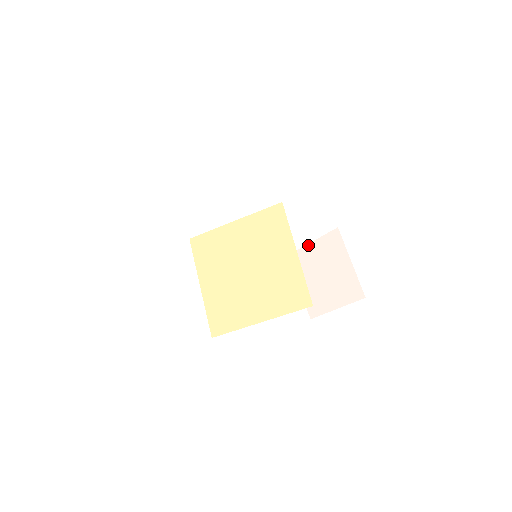
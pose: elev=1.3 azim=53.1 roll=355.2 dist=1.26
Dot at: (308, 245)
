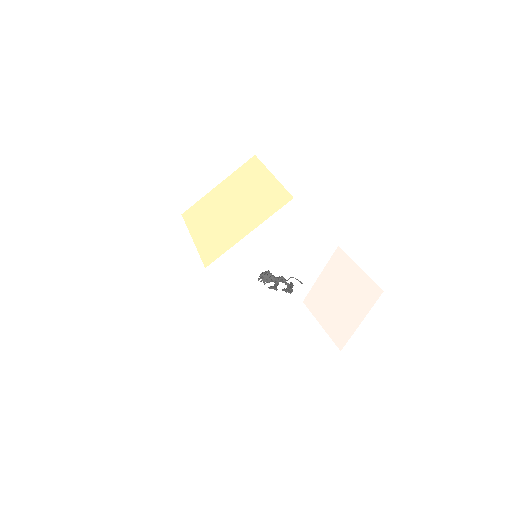
Dot at: (318, 279)
